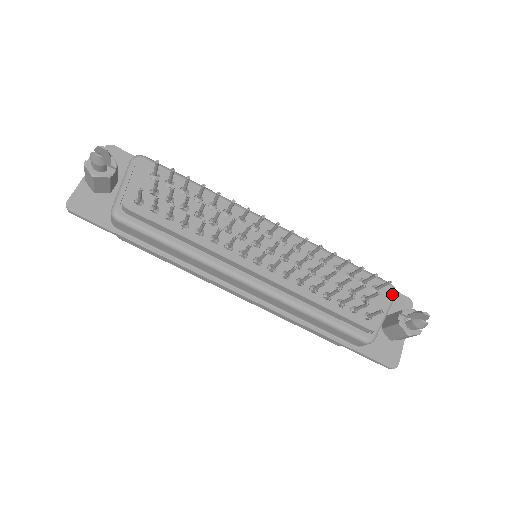
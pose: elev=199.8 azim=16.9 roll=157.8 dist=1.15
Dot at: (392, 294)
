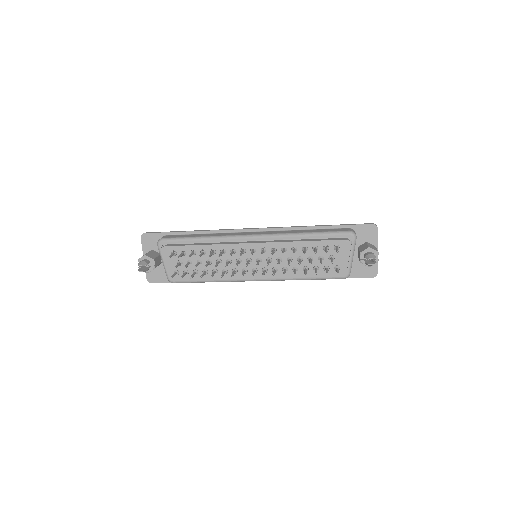
Dot at: (350, 245)
